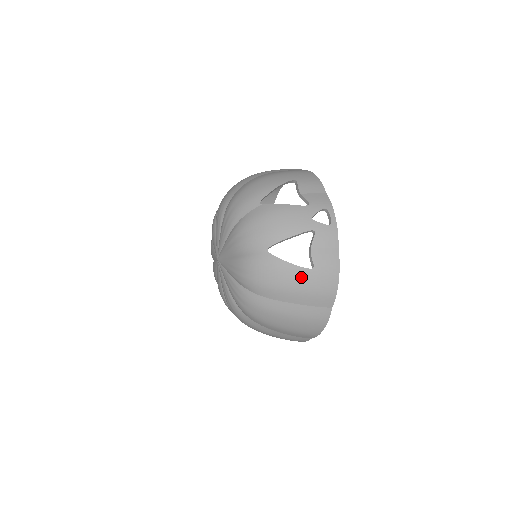
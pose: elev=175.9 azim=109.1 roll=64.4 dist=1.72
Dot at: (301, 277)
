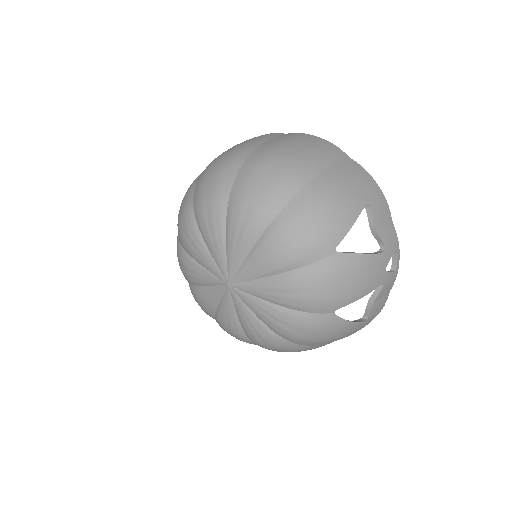
Dot at: (353, 329)
